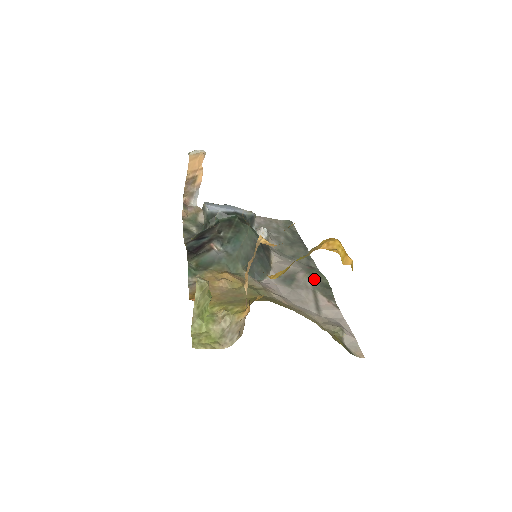
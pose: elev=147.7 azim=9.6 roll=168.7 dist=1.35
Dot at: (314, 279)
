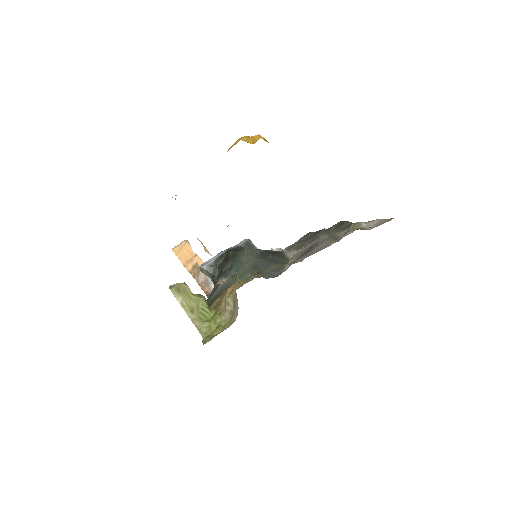
Dot at: (328, 231)
